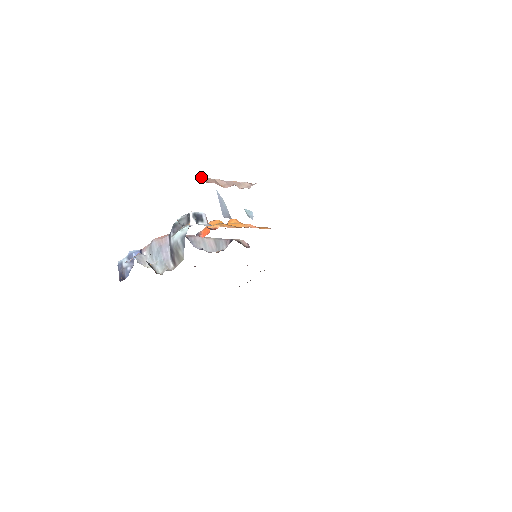
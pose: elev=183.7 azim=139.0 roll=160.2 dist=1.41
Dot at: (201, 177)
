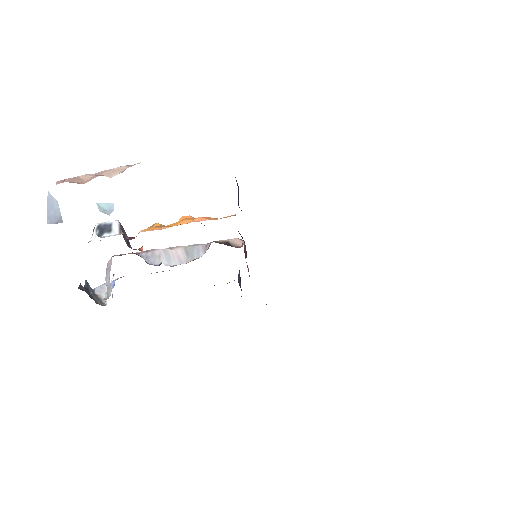
Dot at: occluded
